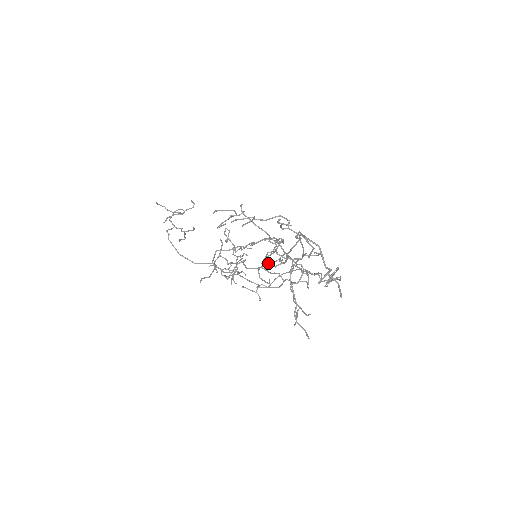
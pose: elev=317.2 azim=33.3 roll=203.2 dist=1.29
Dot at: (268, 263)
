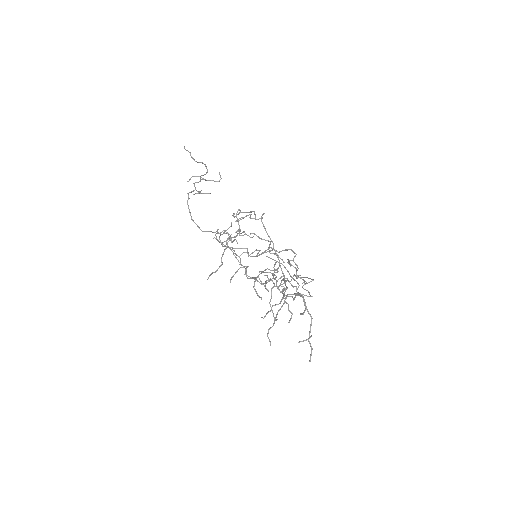
Dot at: (266, 288)
